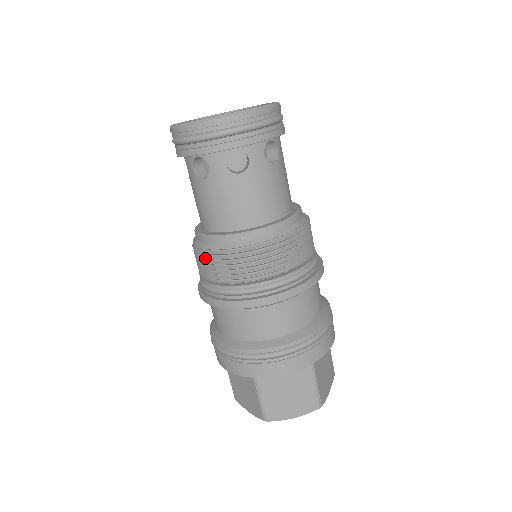
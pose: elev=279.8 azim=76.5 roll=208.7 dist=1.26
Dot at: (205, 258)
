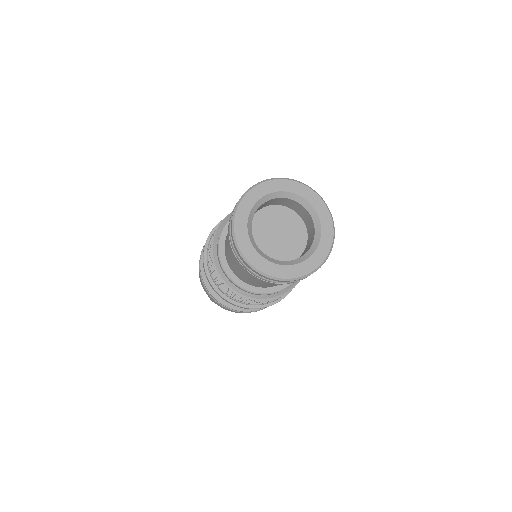
Dot at: (214, 270)
